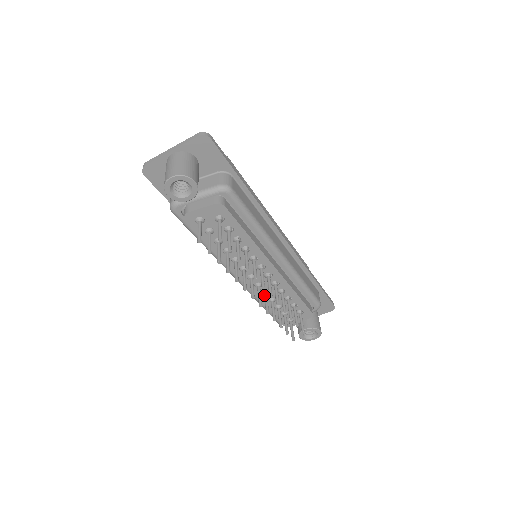
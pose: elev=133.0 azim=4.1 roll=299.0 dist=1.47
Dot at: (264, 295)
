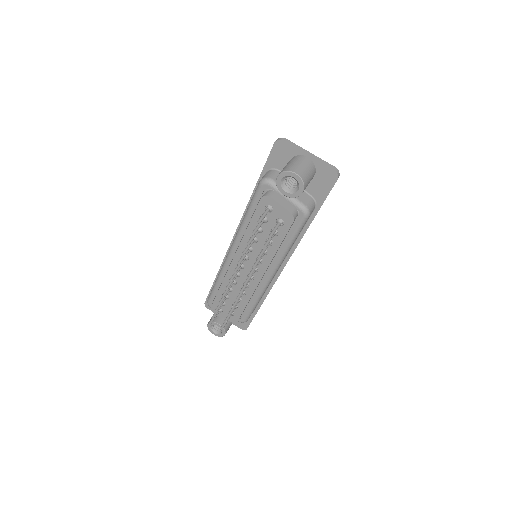
Dot at: occluded
